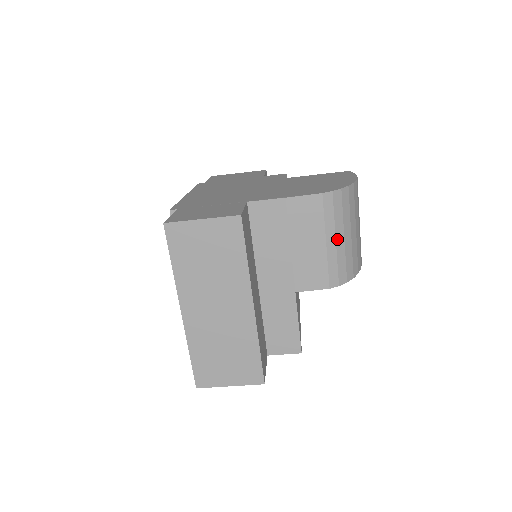
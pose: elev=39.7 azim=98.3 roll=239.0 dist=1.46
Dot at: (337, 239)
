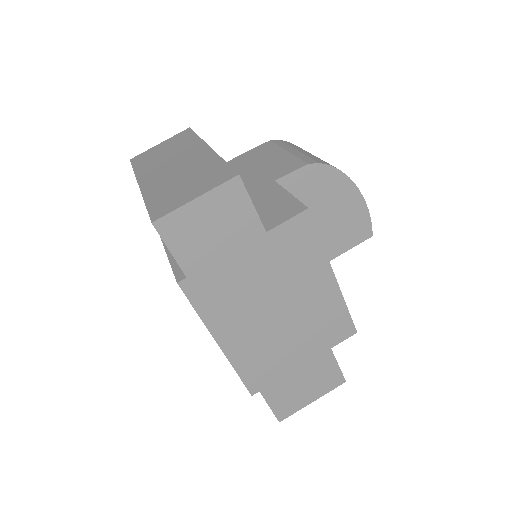
Dot at: (299, 151)
